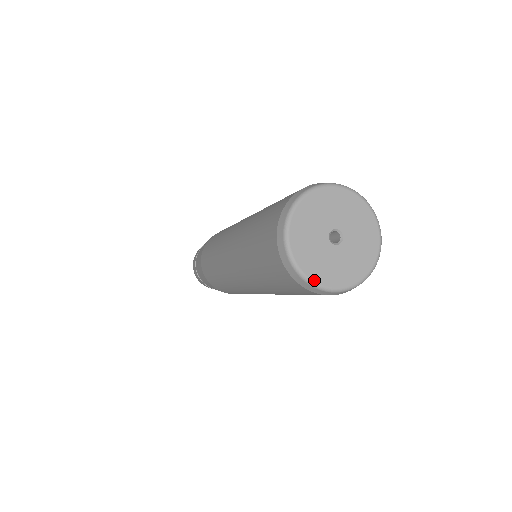
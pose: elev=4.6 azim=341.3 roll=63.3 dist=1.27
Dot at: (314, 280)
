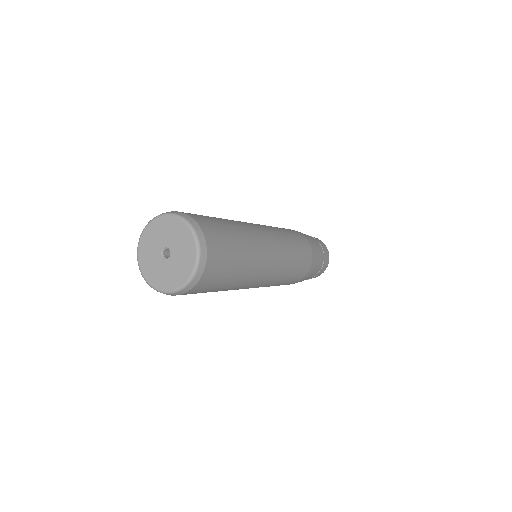
Dot at: (159, 289)
